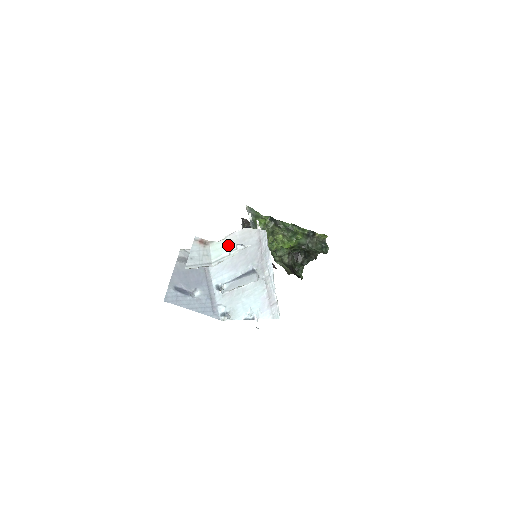
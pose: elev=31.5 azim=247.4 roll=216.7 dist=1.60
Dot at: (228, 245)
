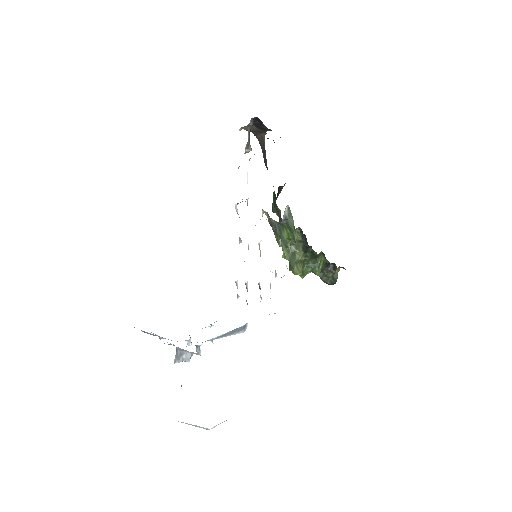
Dot at: occluded
